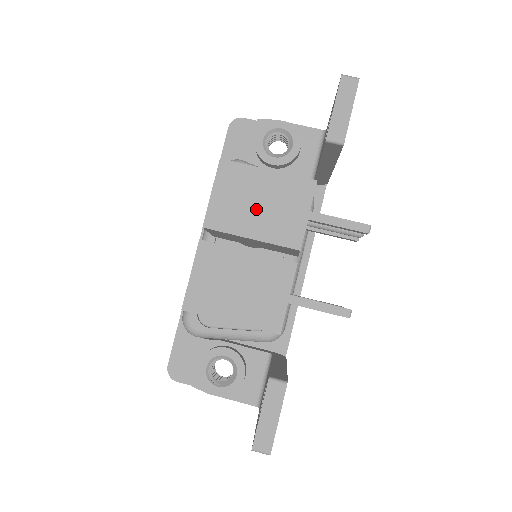
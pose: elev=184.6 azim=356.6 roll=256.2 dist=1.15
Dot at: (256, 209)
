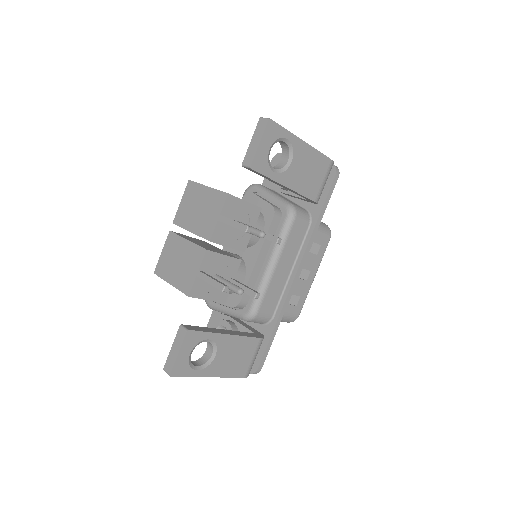
Dot at: (196, 212)
